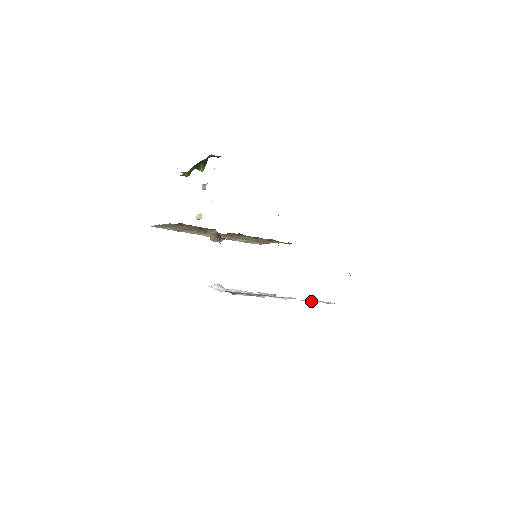
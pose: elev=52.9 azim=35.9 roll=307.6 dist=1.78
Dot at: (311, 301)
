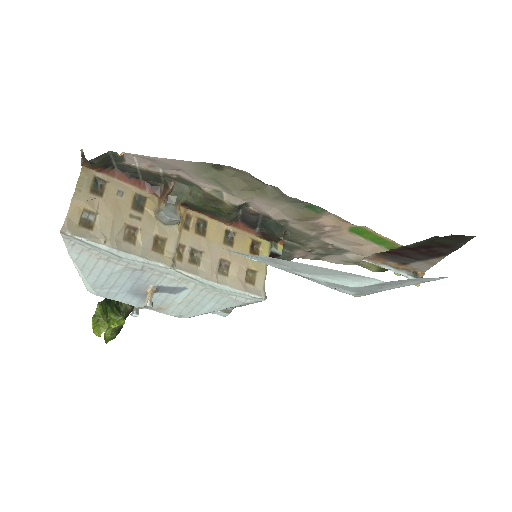
Dot at: occluded
